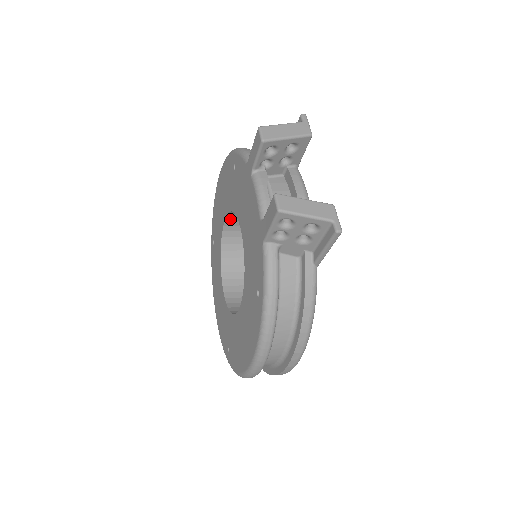
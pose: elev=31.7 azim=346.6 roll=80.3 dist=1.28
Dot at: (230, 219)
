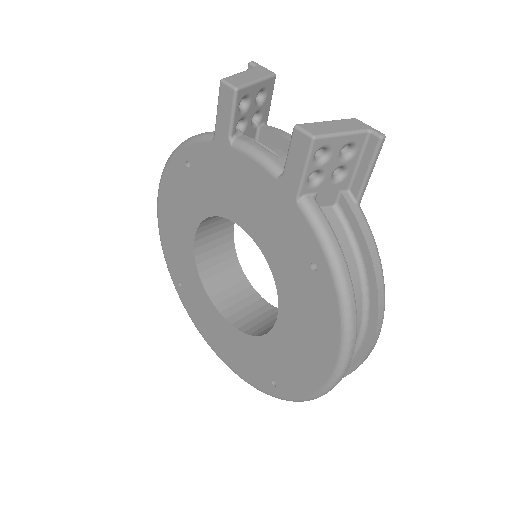
Dot at: (199, 237)
